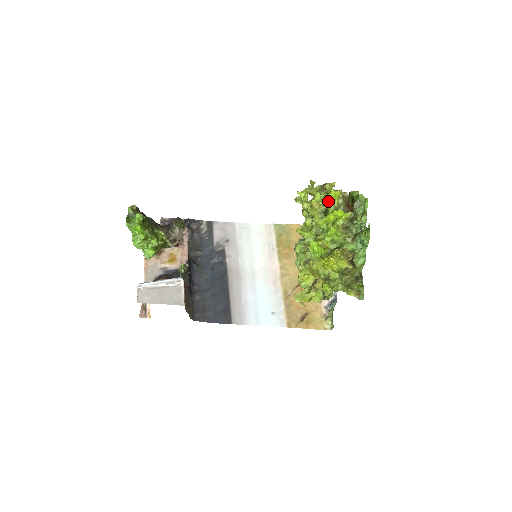
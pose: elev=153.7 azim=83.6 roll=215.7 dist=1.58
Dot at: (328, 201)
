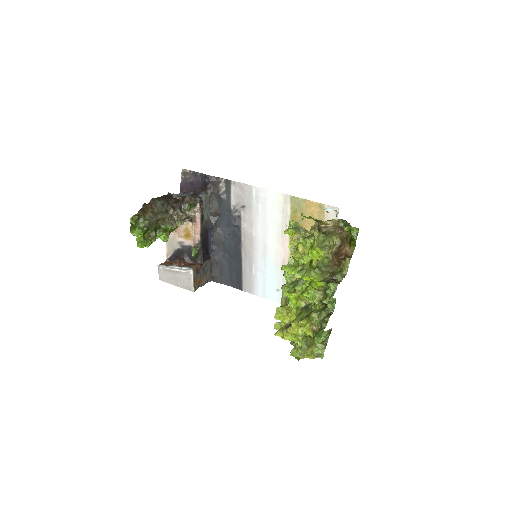
Dot at: (310, 257)
